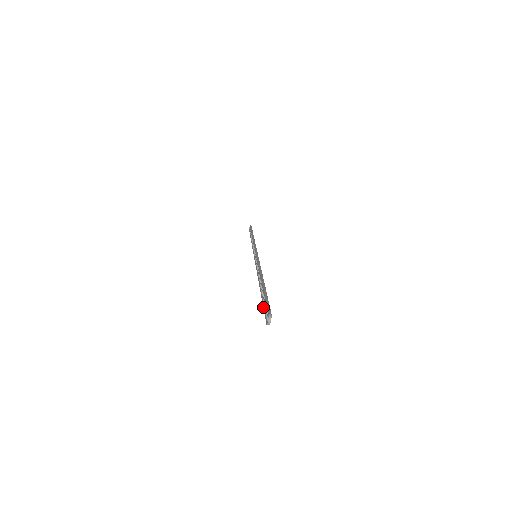
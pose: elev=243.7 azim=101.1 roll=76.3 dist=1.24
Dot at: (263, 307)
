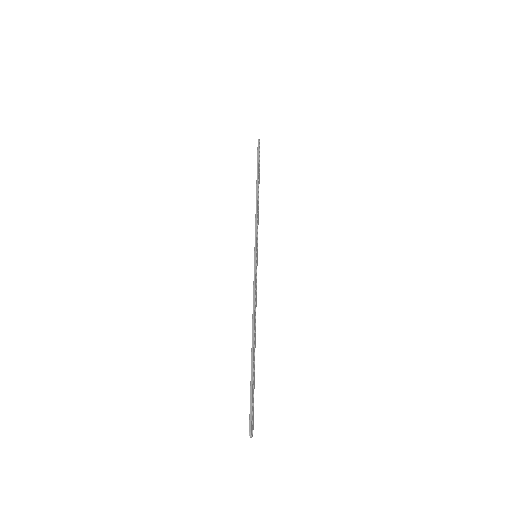
Dot at: (252, 397)
